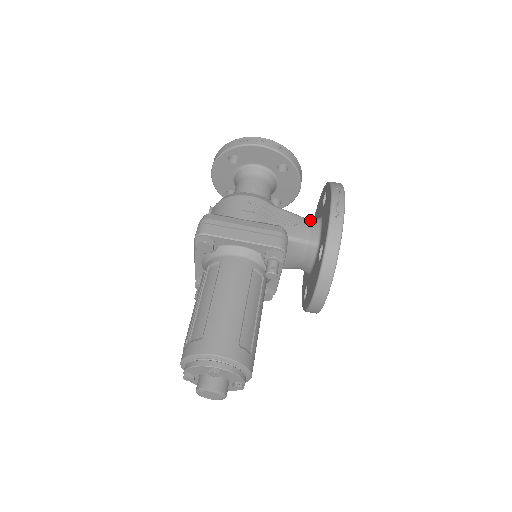
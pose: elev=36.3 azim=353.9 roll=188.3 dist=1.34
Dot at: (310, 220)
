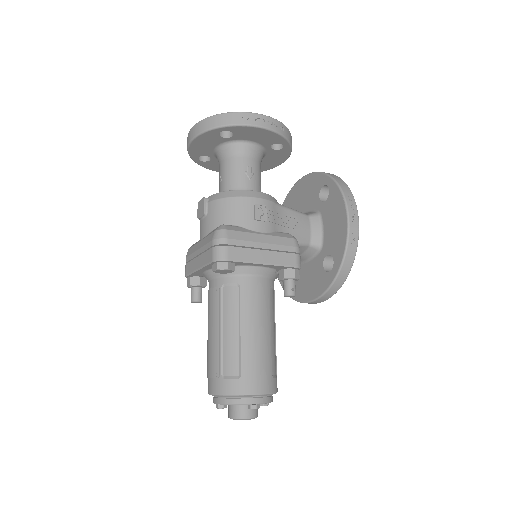
Dot at: (309, 216)
